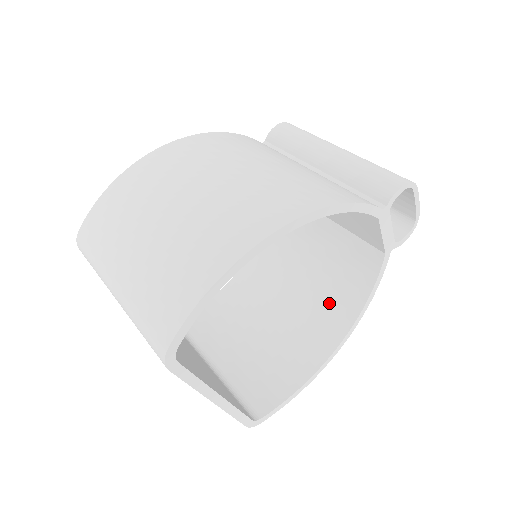
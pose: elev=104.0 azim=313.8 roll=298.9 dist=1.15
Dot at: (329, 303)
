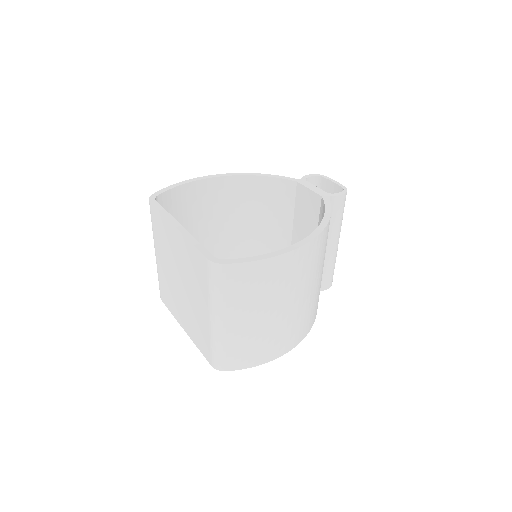
Dot at: occluded
